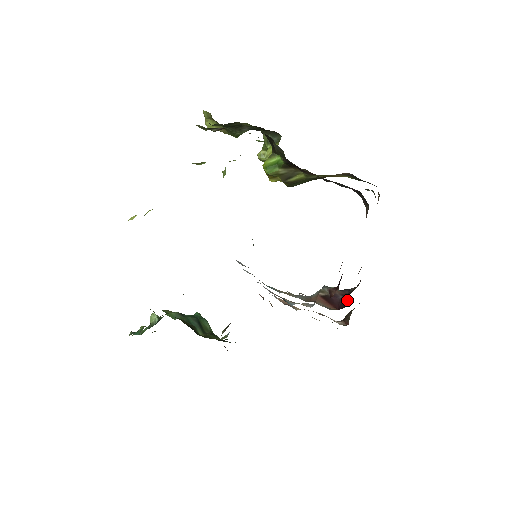
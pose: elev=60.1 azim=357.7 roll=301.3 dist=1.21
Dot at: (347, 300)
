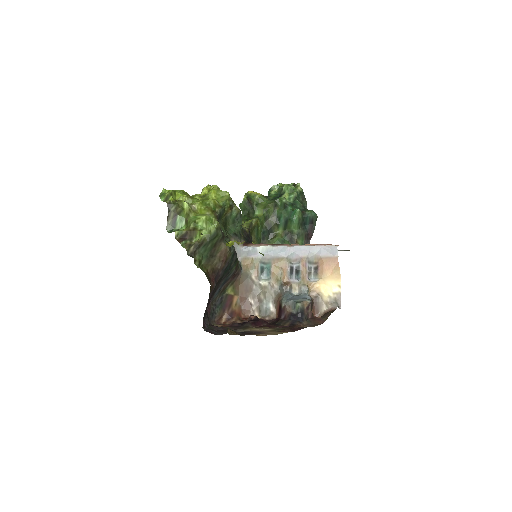
Dot at: (273, 323)
